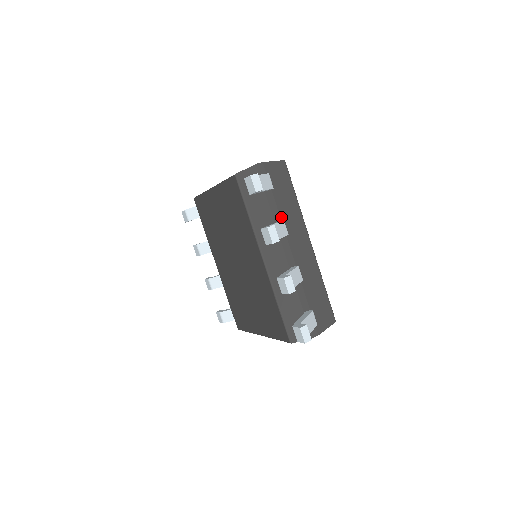
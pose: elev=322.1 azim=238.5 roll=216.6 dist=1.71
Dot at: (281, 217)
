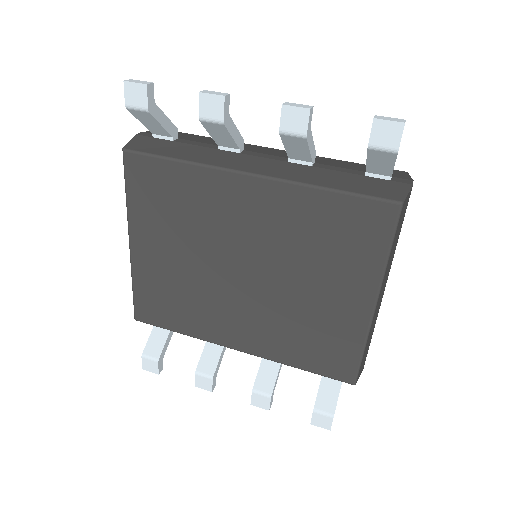
Dot at: occluded
